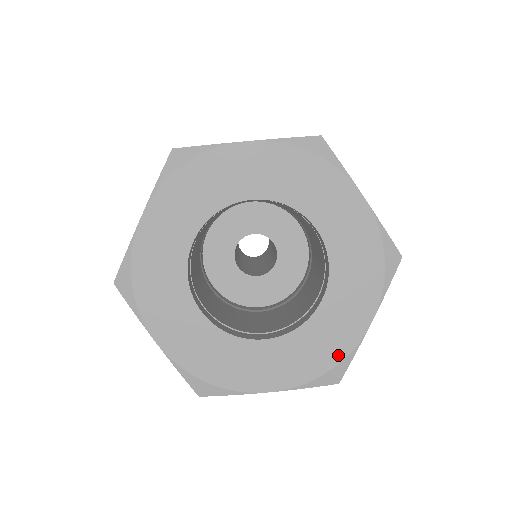
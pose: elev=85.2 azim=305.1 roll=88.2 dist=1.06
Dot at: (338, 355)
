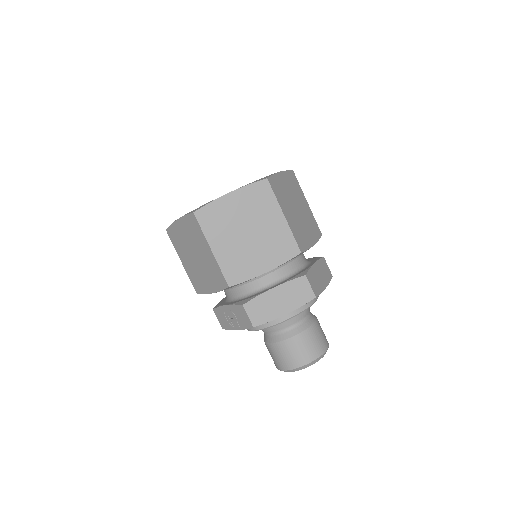
Dot at: occluded
